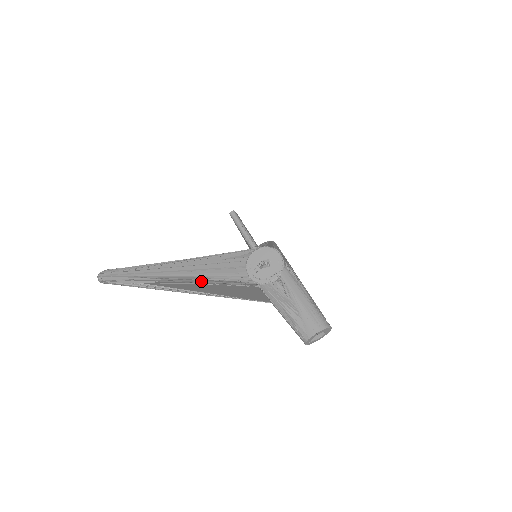
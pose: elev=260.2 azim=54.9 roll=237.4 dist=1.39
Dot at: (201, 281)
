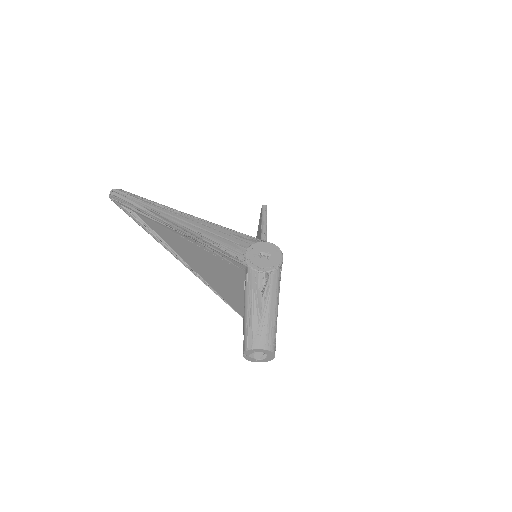
Dot at: (200, 240)
